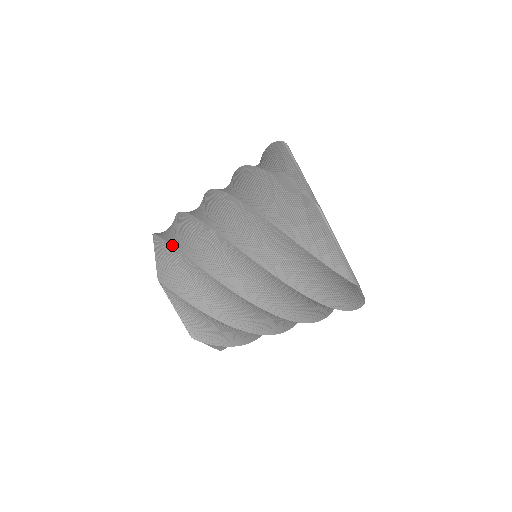
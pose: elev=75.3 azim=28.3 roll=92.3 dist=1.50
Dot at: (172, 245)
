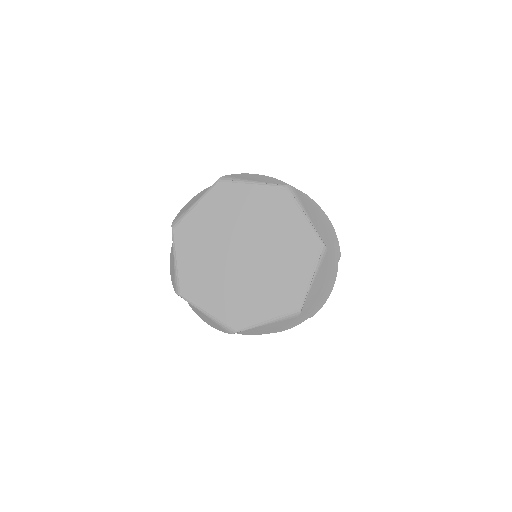
Dot at: (202, 191)
